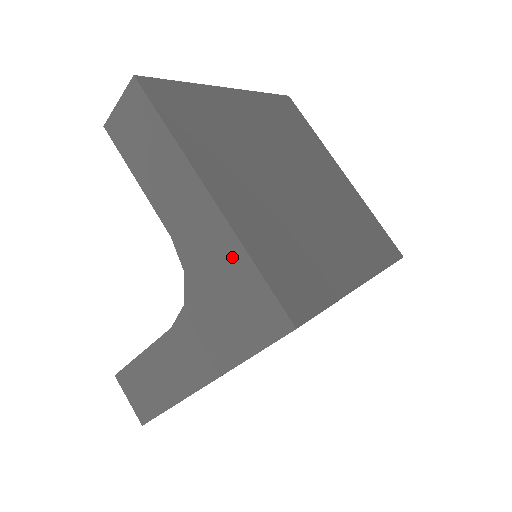
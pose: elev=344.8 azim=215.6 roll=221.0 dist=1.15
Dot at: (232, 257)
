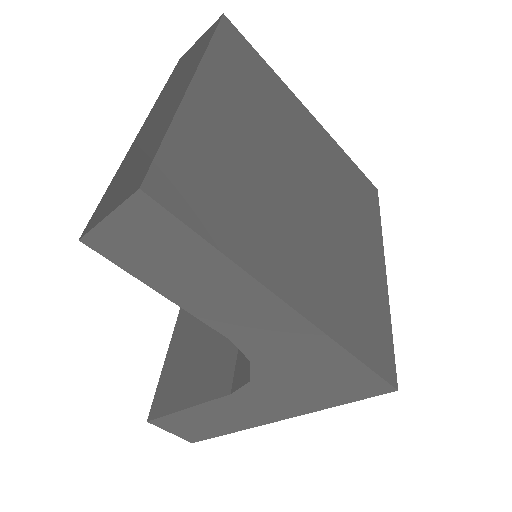
Dot at: (324, 353)
